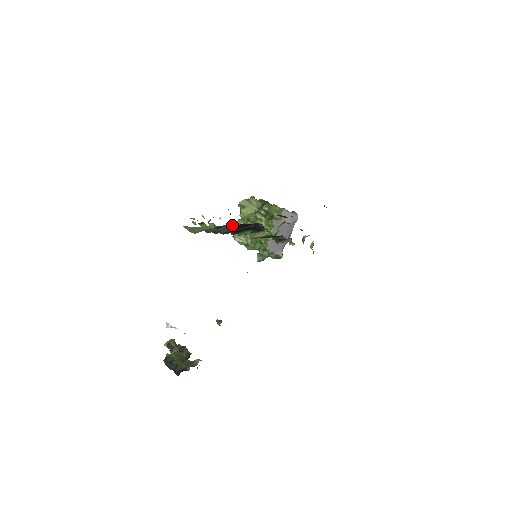
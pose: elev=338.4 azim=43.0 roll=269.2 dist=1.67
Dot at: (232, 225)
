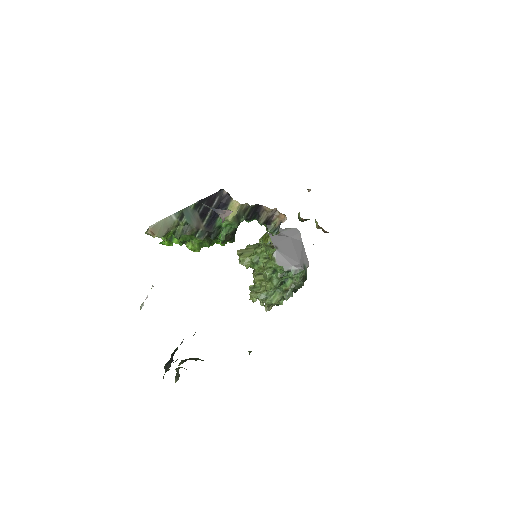
Dot at: (193, 206)
